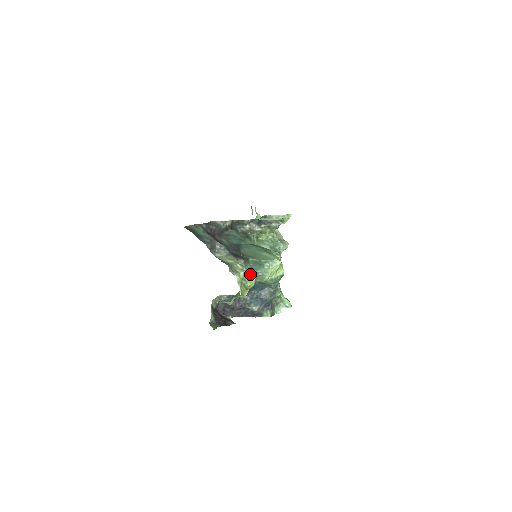
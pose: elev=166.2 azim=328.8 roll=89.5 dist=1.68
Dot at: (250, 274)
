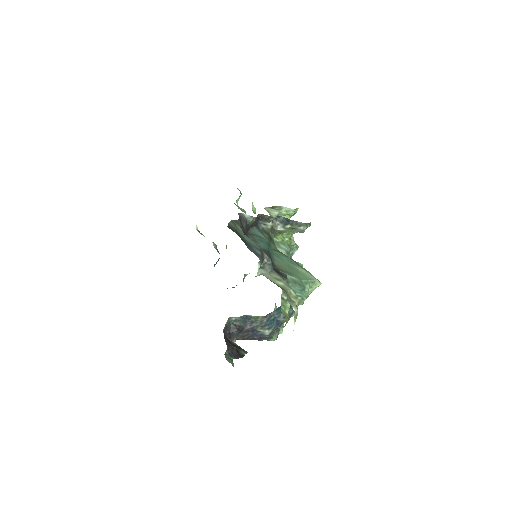
Dot at: occluded
